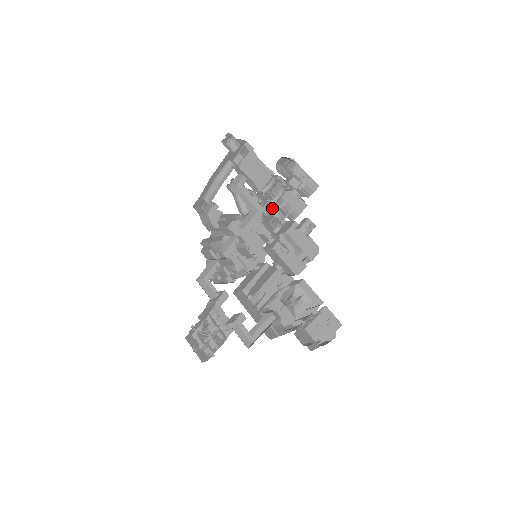
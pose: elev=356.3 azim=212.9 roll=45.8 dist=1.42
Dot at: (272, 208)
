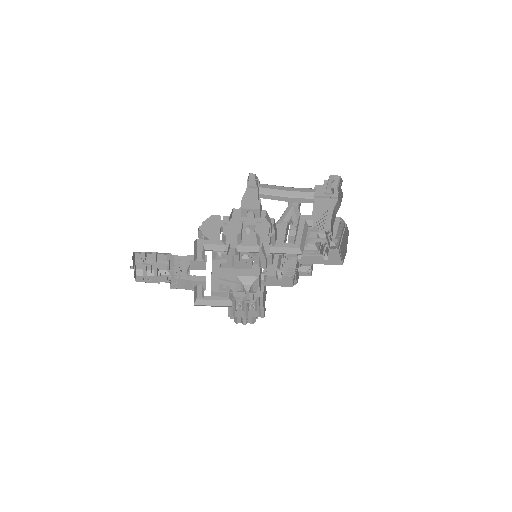
Dot at: (304, 248)
